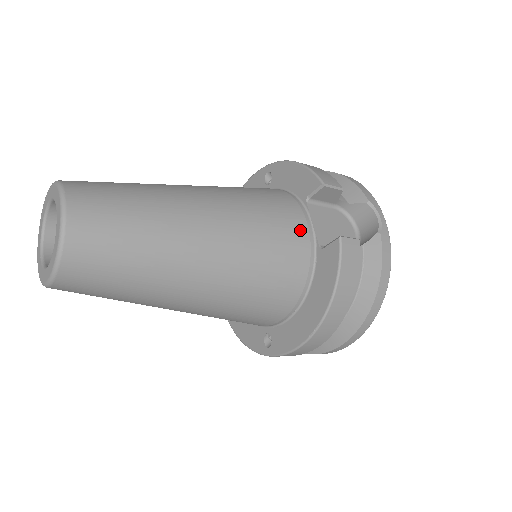
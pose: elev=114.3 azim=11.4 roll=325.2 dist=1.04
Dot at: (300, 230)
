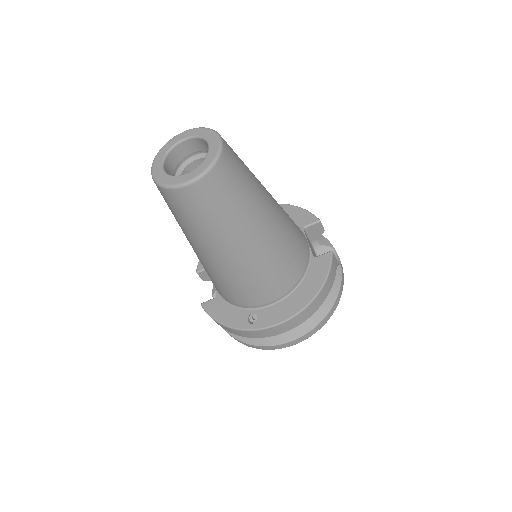
Dot at: (305, 241)
